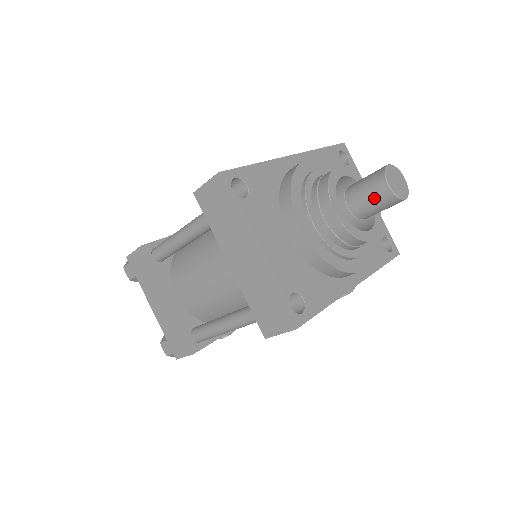
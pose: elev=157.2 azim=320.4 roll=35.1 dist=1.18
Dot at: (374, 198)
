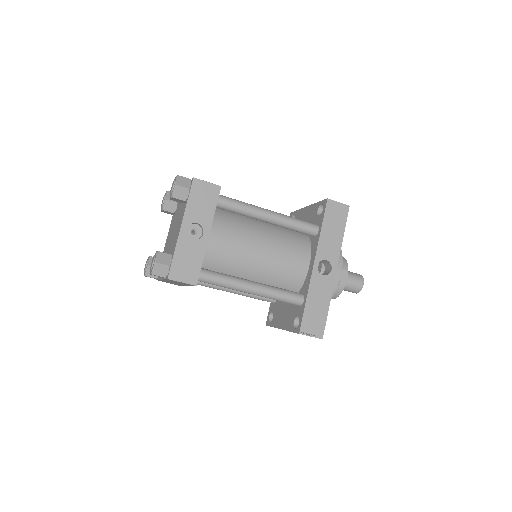
Dot at: occluded
